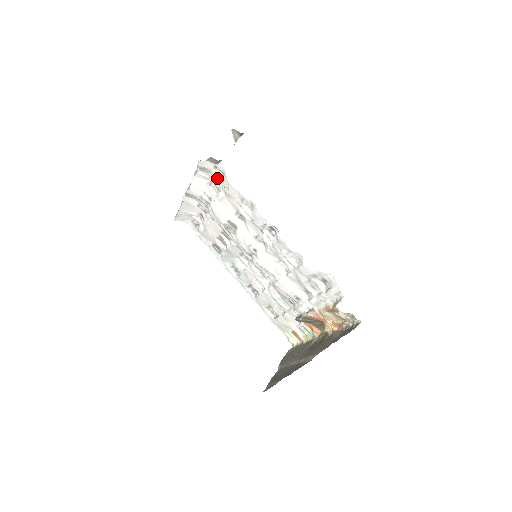
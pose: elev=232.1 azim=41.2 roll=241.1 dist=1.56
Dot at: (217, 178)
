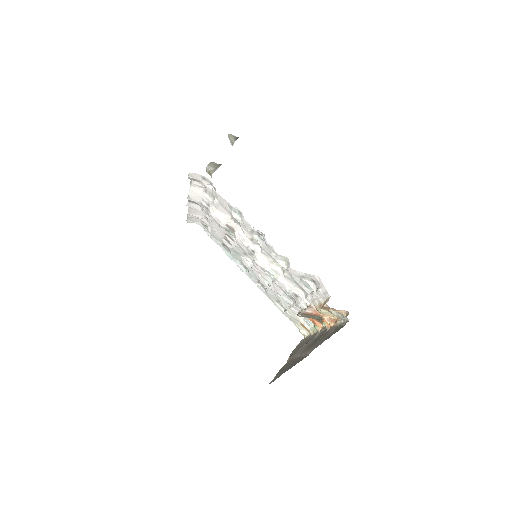
Dot at: (207, 188)
